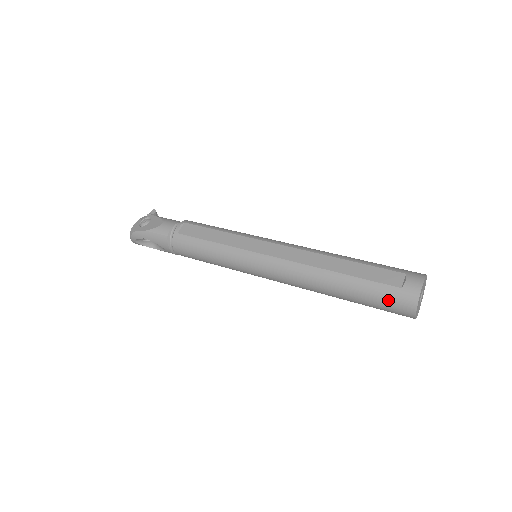
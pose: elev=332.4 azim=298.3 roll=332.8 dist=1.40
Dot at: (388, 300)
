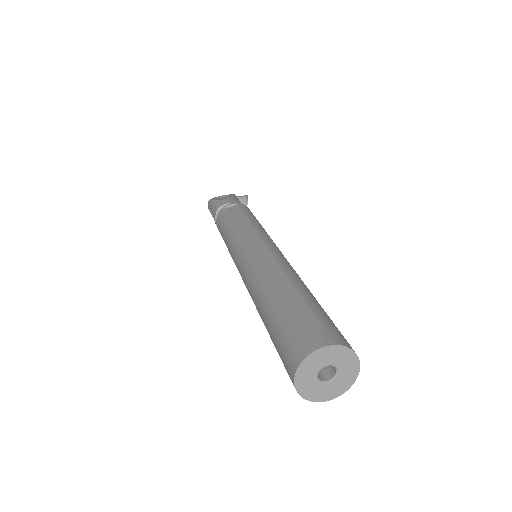
Dot at: (282, 347)
